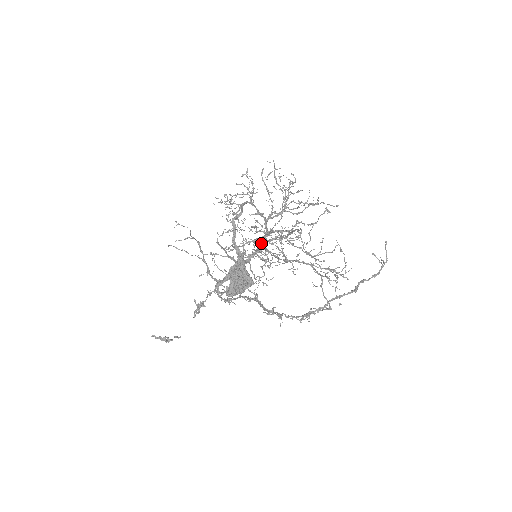
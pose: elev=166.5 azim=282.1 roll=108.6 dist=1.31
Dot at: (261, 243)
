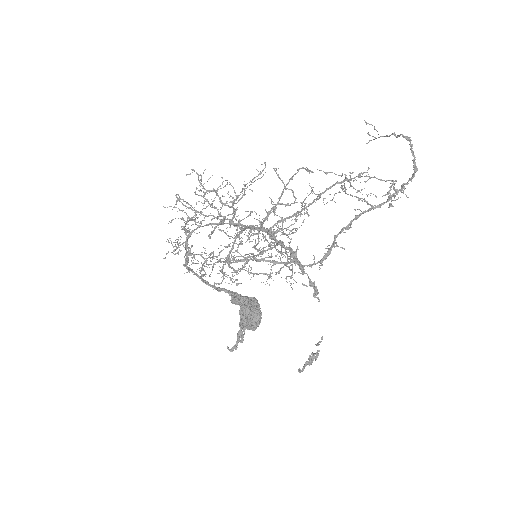
Dot at: (261, 229)
